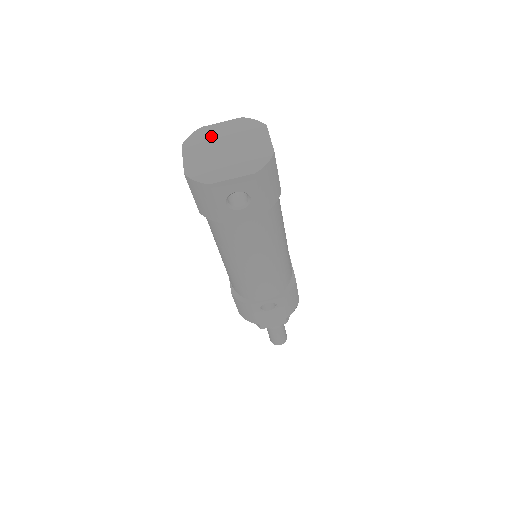
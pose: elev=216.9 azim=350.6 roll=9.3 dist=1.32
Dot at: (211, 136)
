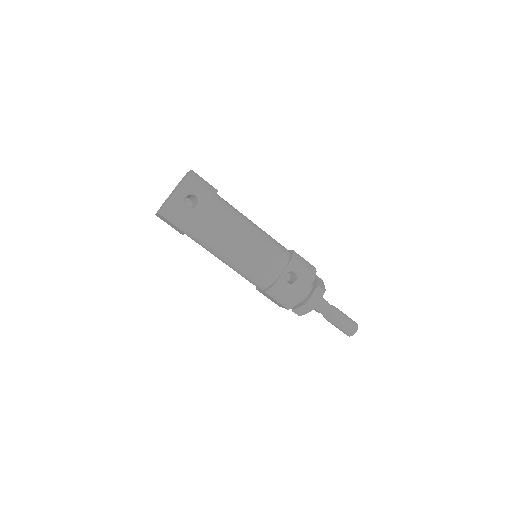
Dot at: occluded
